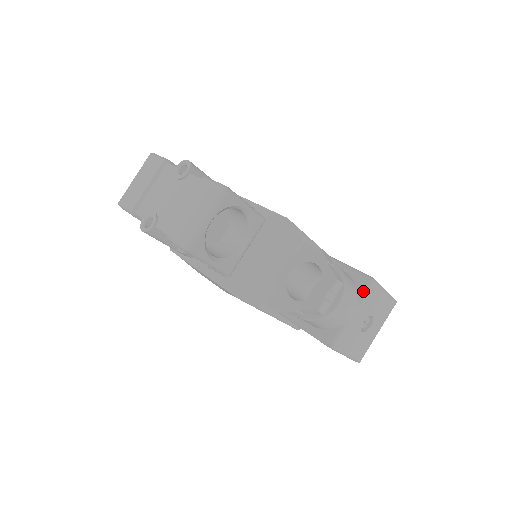
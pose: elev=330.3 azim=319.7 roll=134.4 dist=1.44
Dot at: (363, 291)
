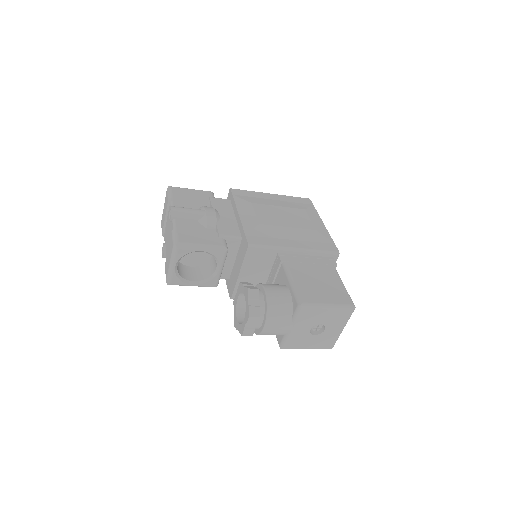
Dot at: (294, 313)
